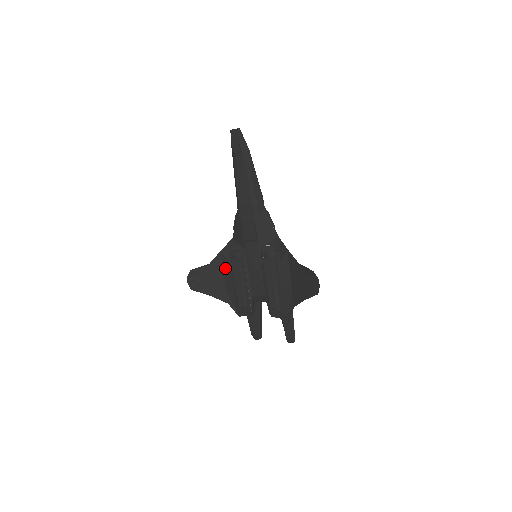
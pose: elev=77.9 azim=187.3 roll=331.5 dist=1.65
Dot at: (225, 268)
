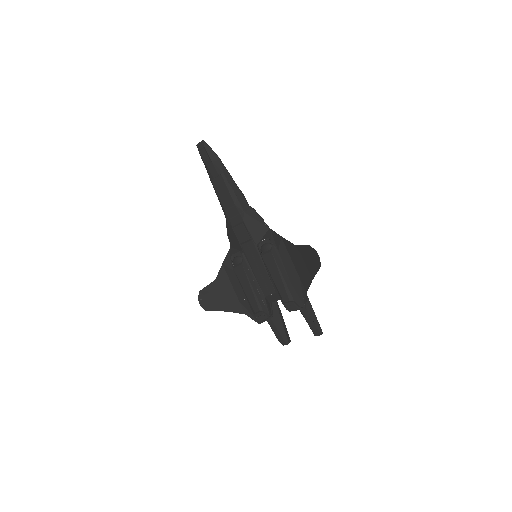
Dot at: (231, 279)
